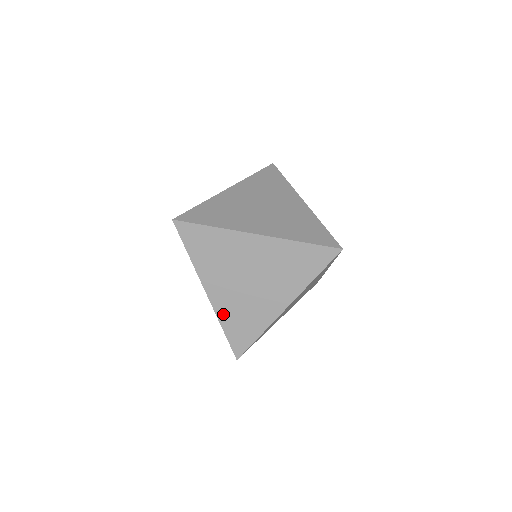
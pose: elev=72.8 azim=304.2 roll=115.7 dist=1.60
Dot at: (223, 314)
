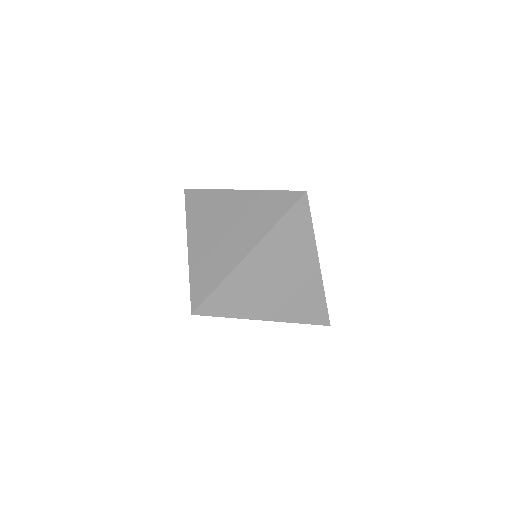
Dot at: (194, 264)
